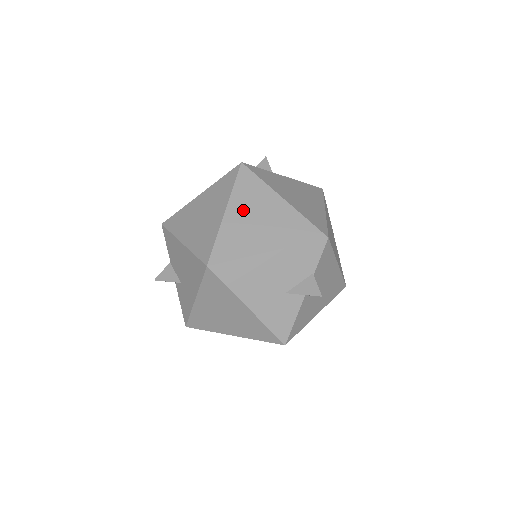
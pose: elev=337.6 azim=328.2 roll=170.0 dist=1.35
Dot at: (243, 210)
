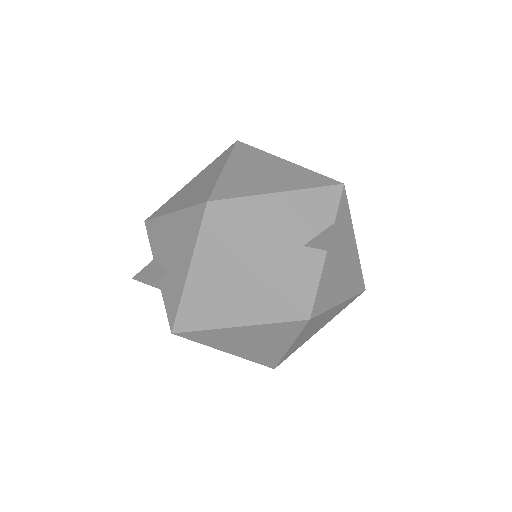
Dot at: (244, 166)
